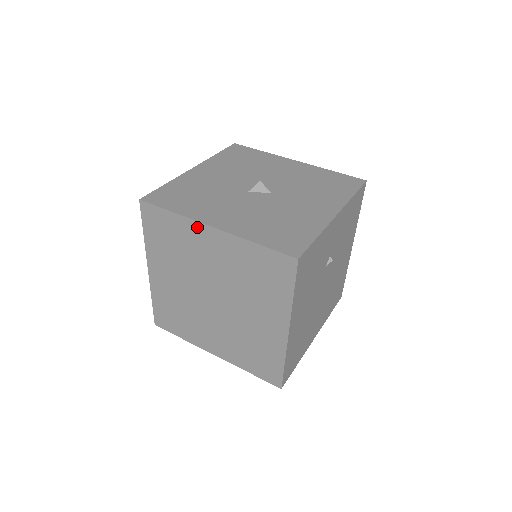
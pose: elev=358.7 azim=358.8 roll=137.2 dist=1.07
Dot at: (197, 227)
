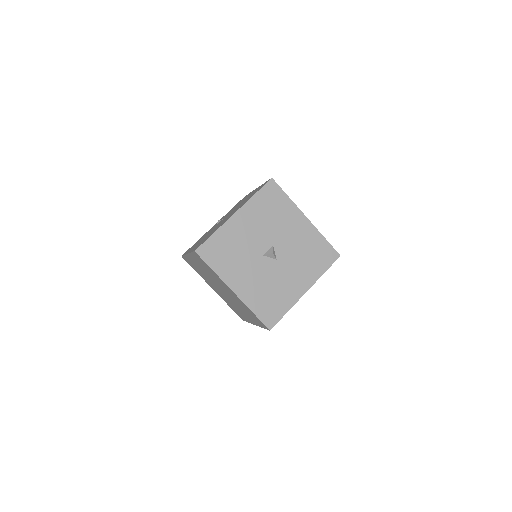
Dot at: (225, 284)
